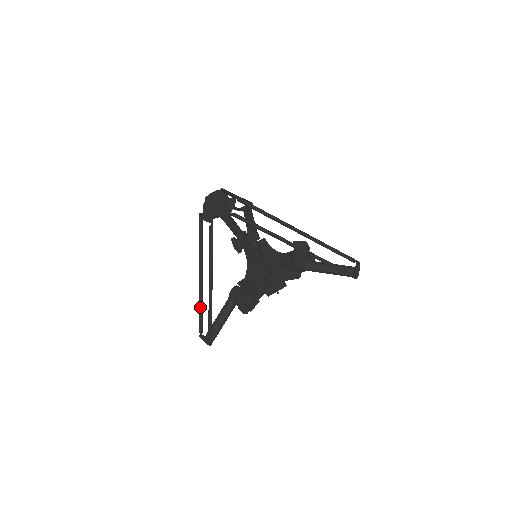
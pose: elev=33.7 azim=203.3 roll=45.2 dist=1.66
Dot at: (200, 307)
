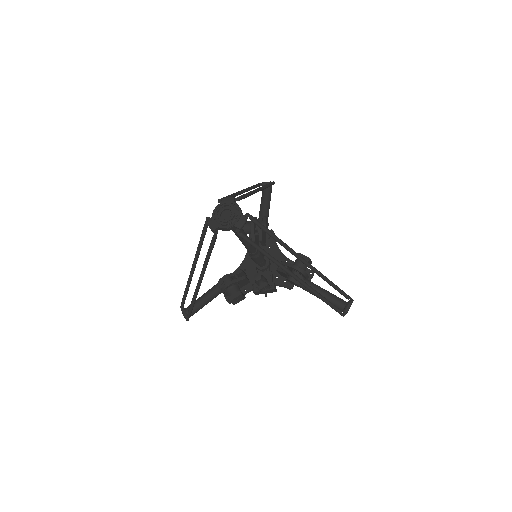
Dot at: (187, 287)
